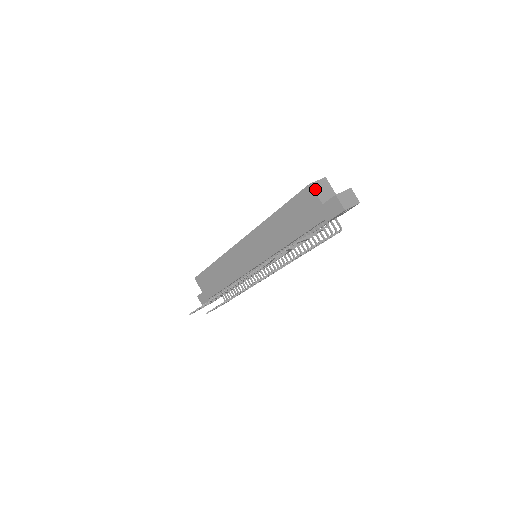
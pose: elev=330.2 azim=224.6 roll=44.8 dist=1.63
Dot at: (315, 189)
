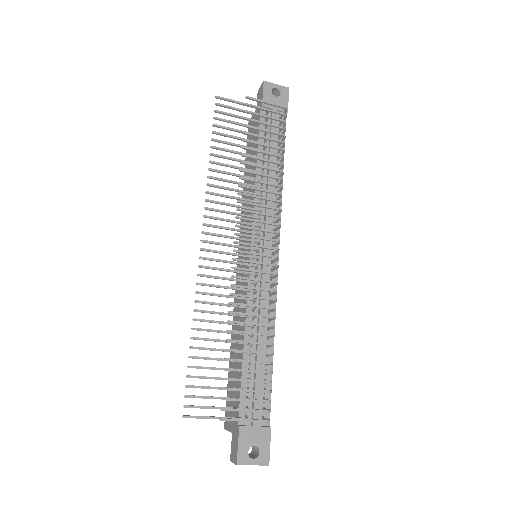
Dot at: occluded
